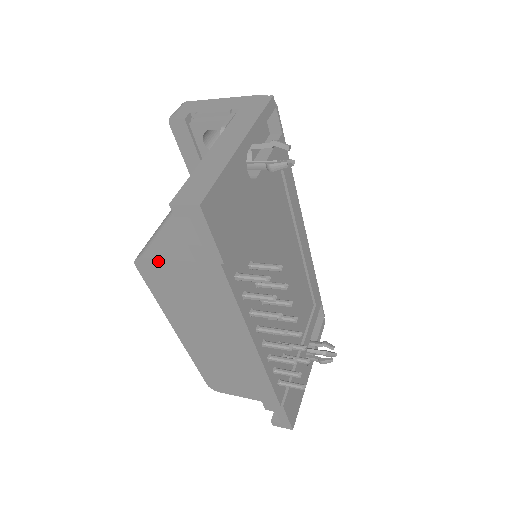
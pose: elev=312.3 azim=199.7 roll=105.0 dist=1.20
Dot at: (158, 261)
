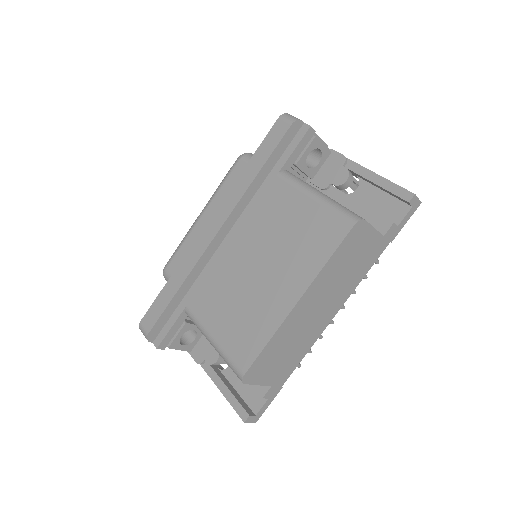
Dot at: (370, 227)
